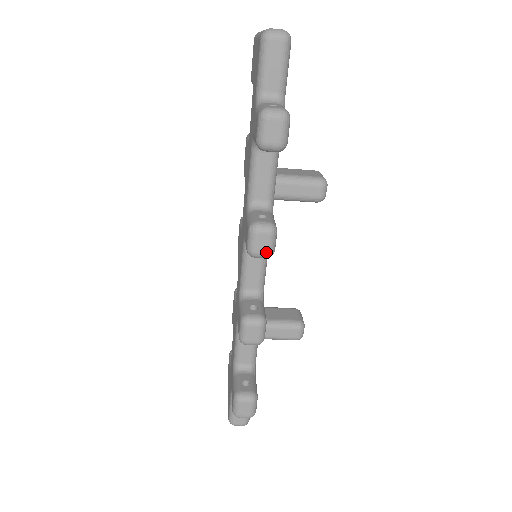
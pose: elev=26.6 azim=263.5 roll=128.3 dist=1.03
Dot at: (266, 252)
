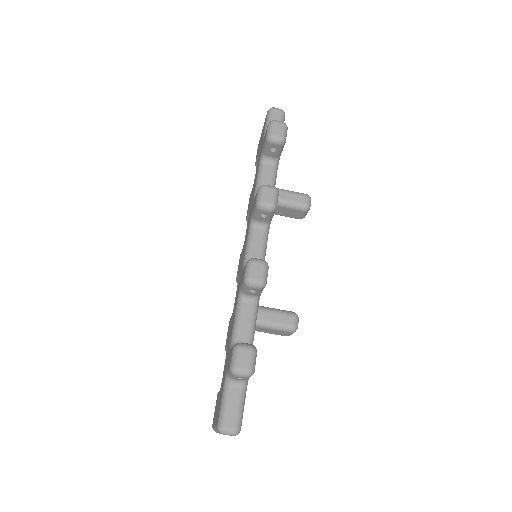
Dot at: (271, 202)
